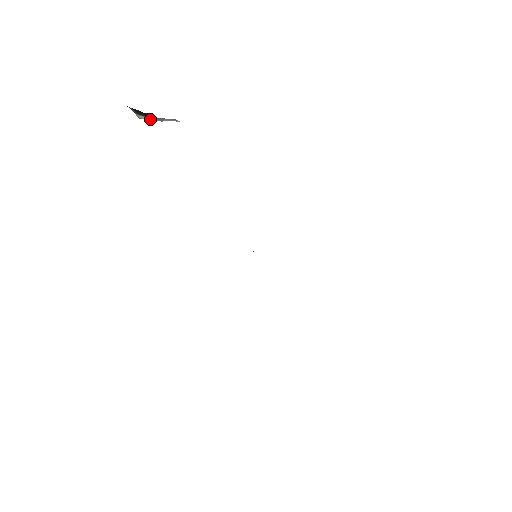
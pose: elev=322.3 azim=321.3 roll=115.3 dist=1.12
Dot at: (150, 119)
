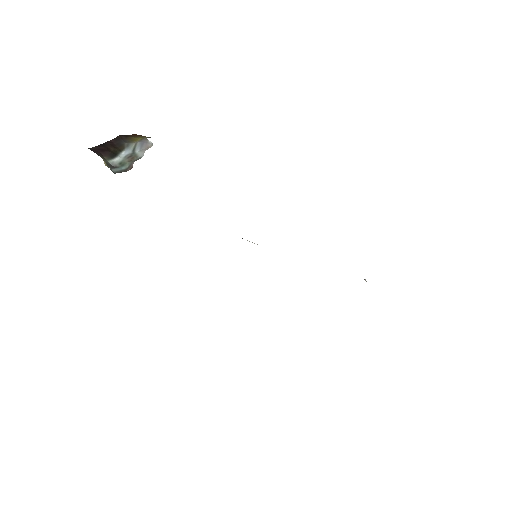
Dot at: (122, 153)
